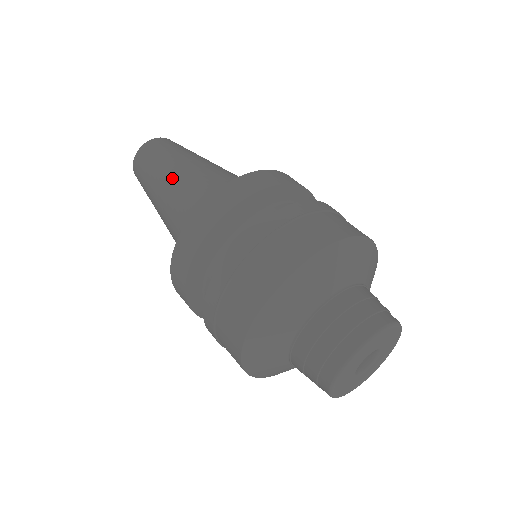
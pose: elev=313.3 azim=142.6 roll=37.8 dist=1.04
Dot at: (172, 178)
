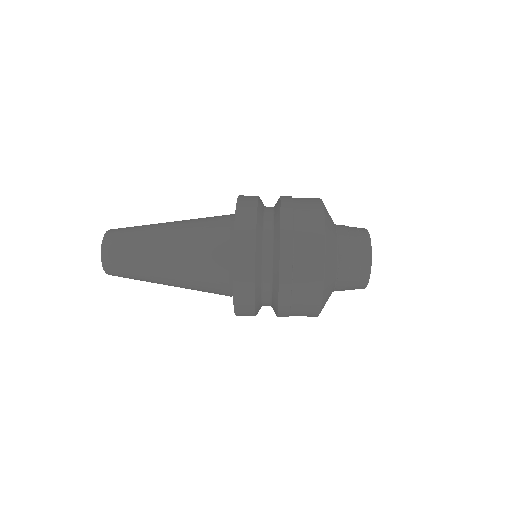
Dot at: (168, 235)
